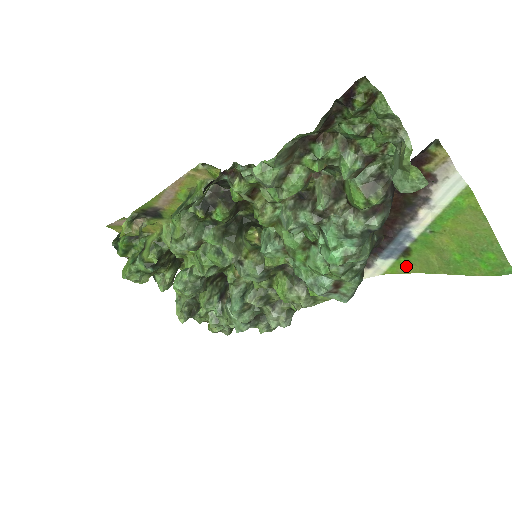
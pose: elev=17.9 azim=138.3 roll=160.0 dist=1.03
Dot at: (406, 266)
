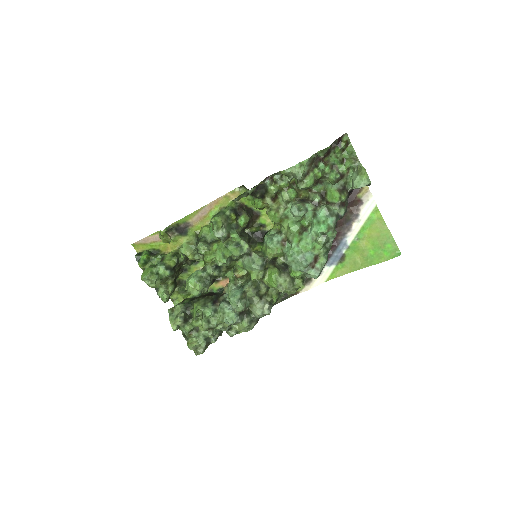
Dot at: (341, 270)
